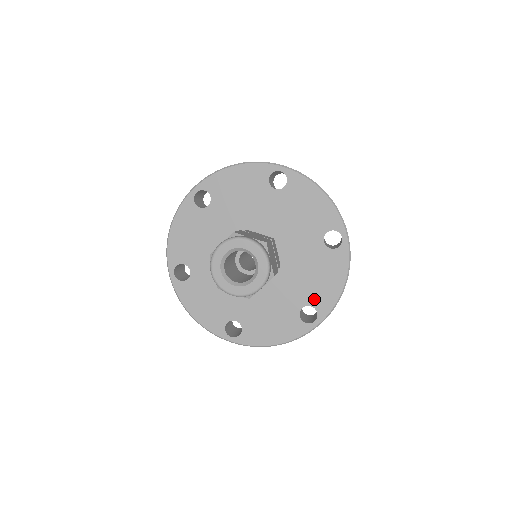
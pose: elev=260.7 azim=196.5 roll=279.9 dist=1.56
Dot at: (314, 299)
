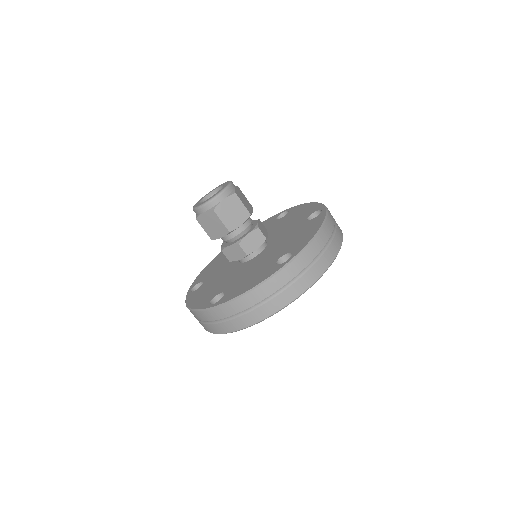
Dot at: (292, 248)
